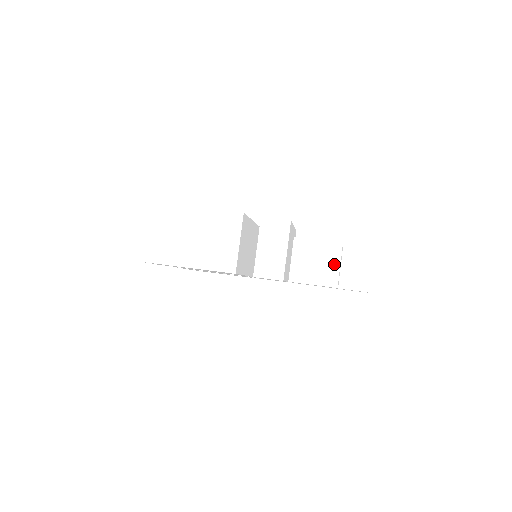
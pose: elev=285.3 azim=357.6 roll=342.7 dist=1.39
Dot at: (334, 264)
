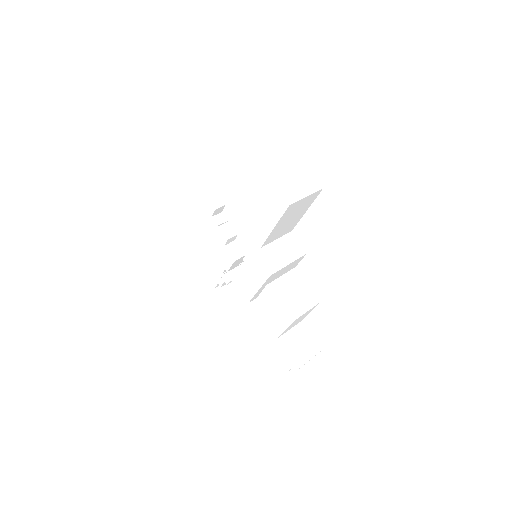
Dot at: (305, 306)
